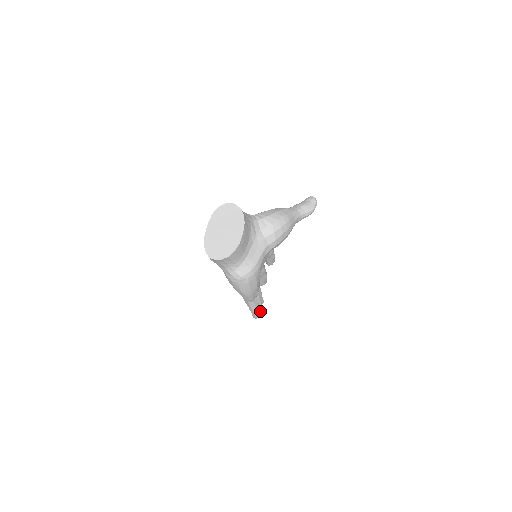
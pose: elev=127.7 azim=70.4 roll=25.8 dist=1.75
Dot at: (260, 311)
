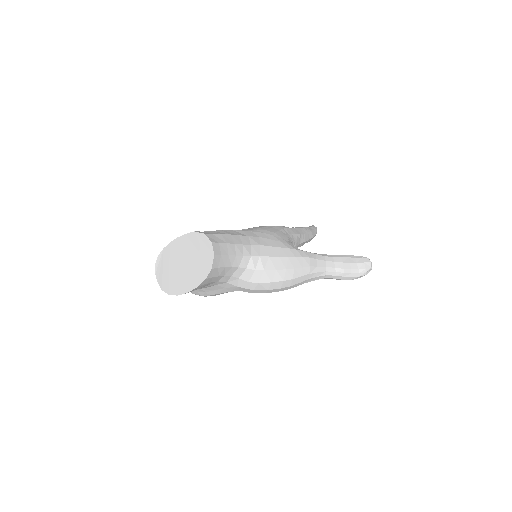
Dot at: occluded
